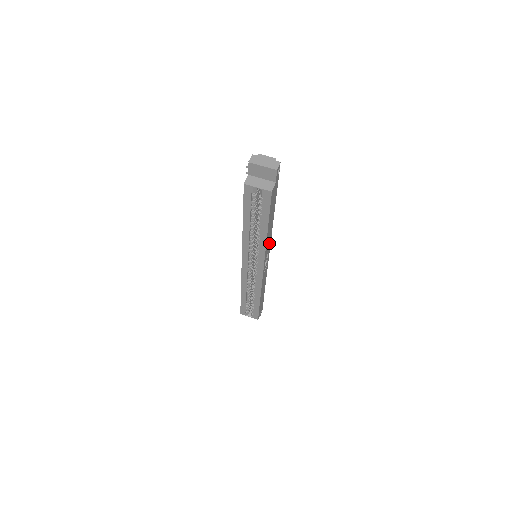
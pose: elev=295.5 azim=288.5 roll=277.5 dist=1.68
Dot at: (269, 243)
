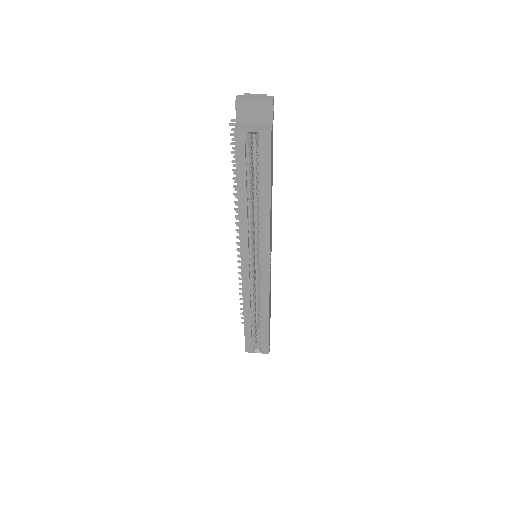
Dot at: (271, 230)
